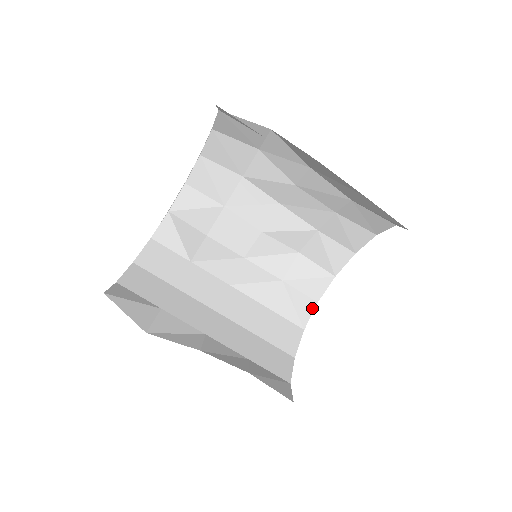
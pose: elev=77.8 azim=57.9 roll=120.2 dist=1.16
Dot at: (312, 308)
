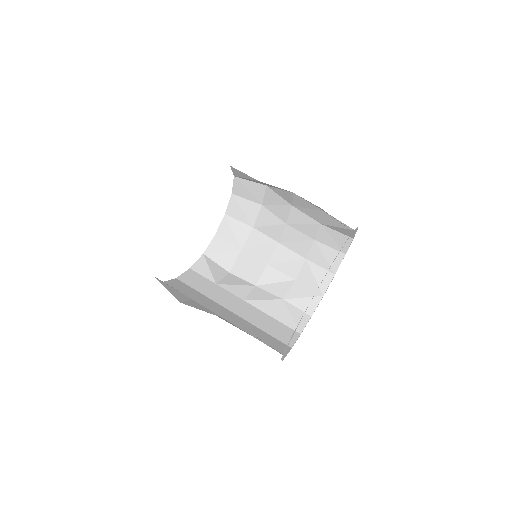
Dot at: (307, 320)
